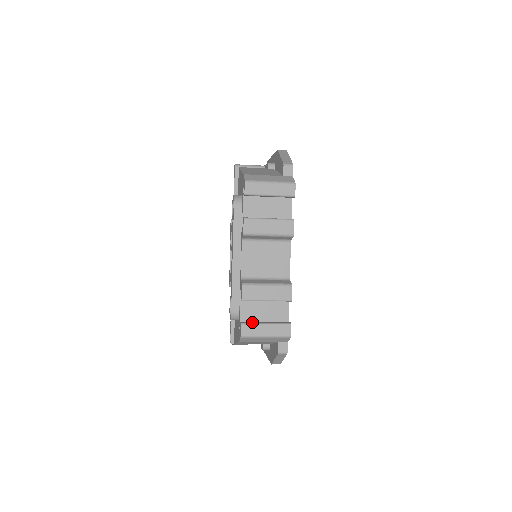
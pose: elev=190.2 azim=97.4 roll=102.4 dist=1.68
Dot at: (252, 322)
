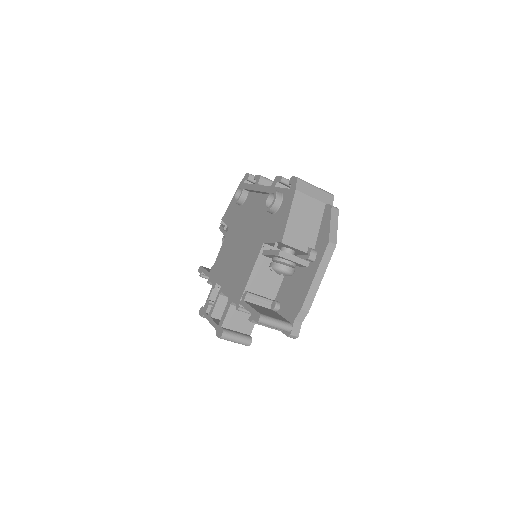
Dot at: occluded
